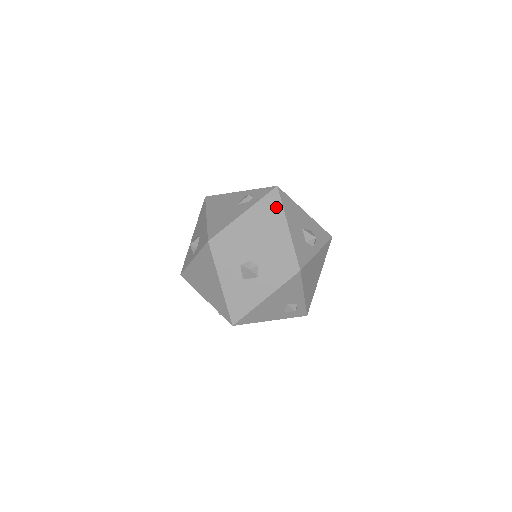
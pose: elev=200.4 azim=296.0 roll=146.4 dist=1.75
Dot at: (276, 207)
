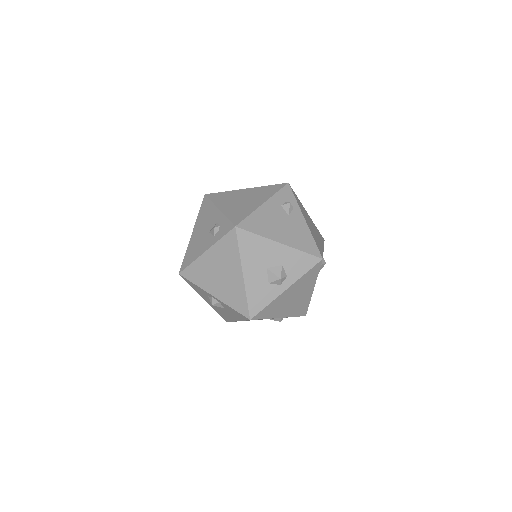
Dot at: (233, 251)
